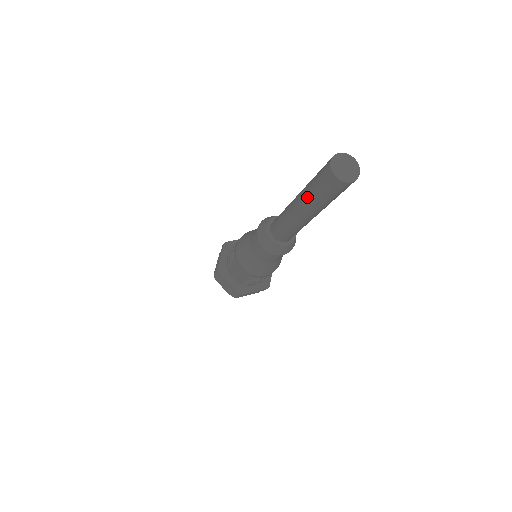
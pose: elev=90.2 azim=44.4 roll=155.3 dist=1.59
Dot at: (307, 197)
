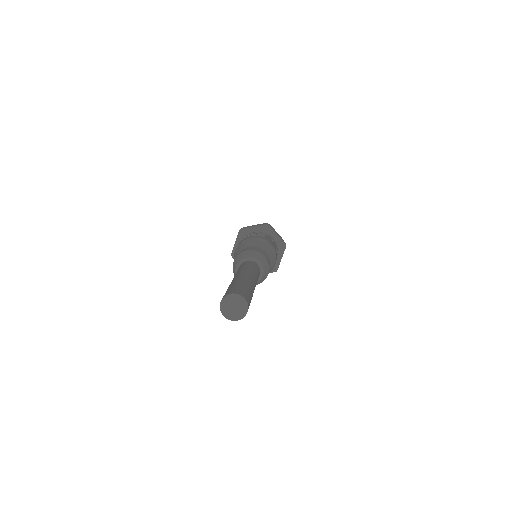
Dot at: occluded
